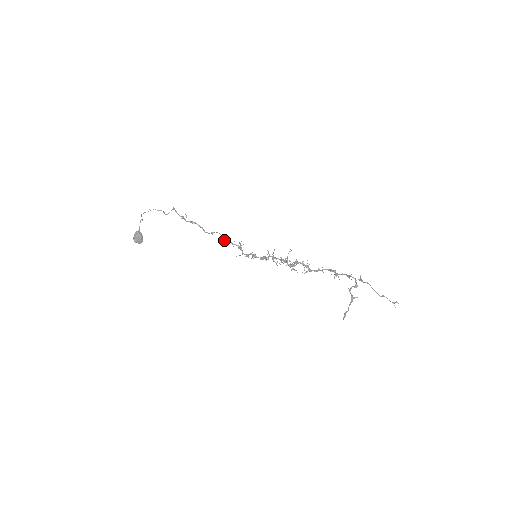
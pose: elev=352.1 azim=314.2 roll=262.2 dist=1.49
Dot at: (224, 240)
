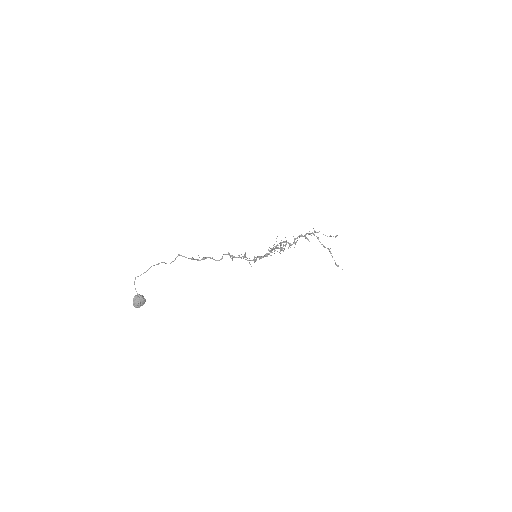
Dot at: (232, 258)
